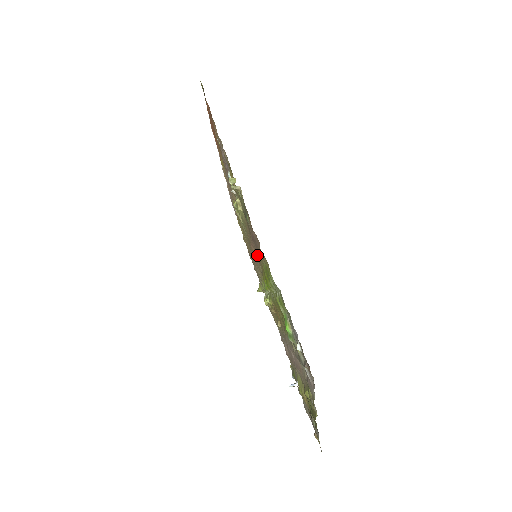
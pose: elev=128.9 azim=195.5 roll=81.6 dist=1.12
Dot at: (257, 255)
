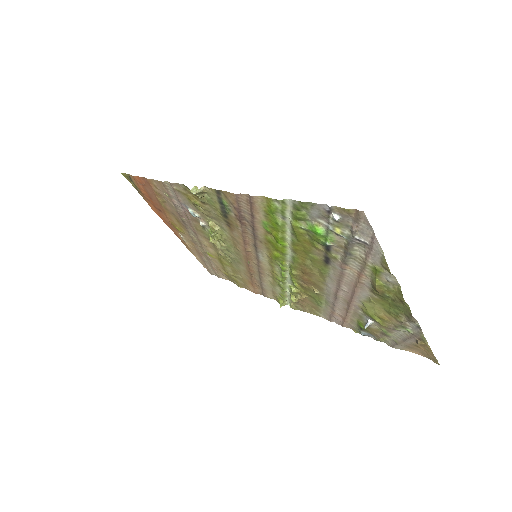
Dot at: (254, 232)
